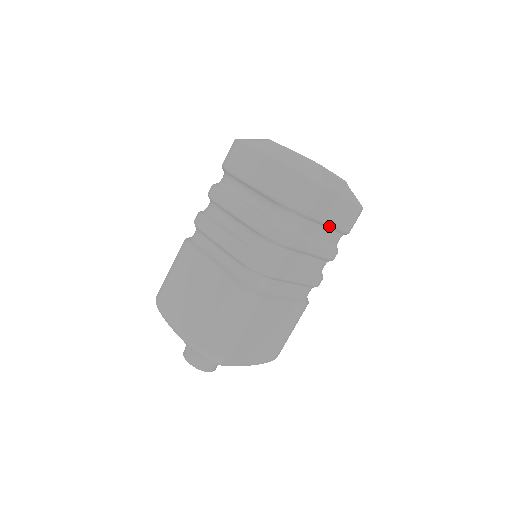
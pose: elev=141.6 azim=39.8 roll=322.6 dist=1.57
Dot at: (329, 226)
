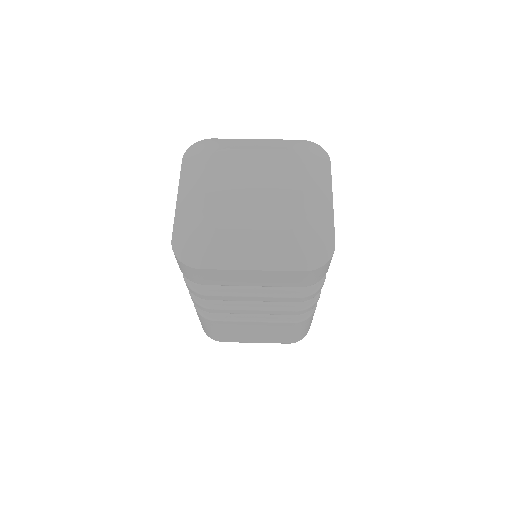
Dot at: occluded
